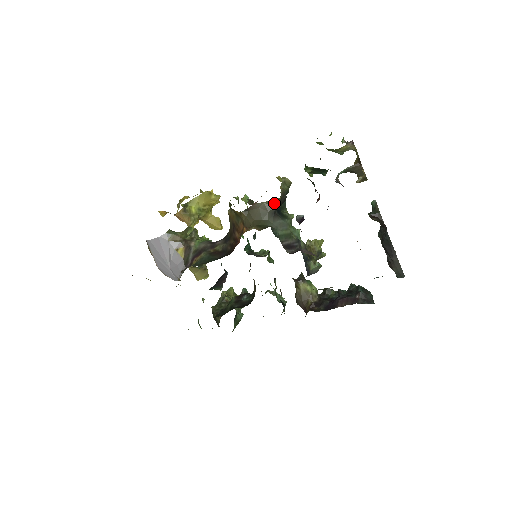
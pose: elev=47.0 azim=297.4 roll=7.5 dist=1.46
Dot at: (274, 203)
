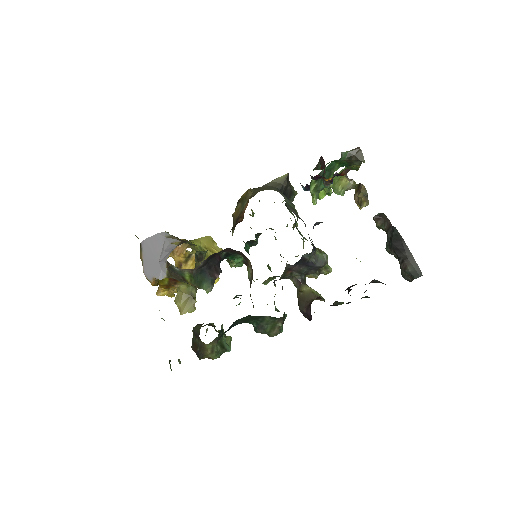
Dot at: (281, 180)
